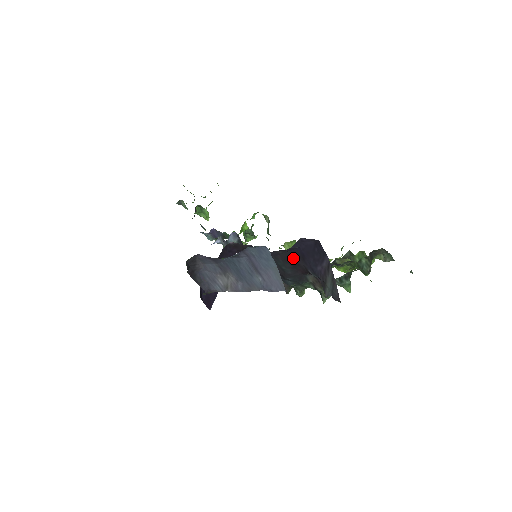
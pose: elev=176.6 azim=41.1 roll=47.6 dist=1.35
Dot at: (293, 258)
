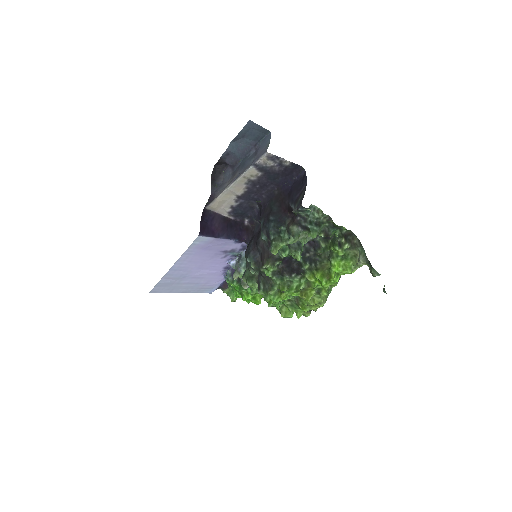
Dot at: (283, 197)
